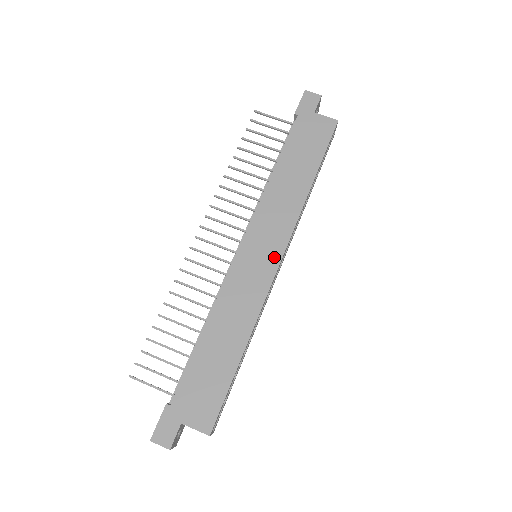
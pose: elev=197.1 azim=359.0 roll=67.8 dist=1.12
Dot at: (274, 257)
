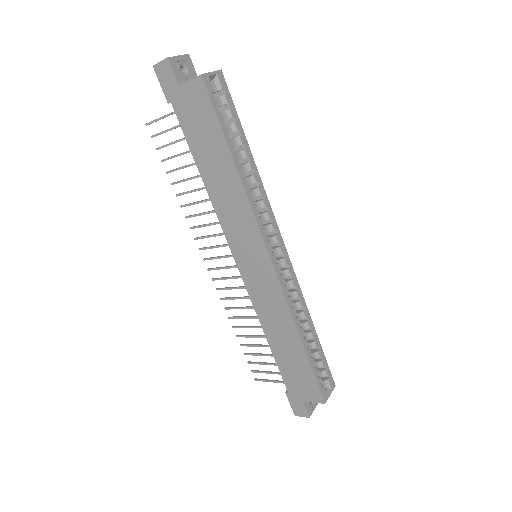
Dot at: (263, 259)
